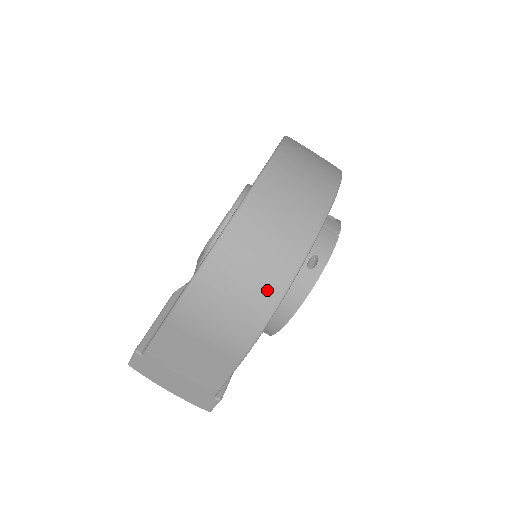
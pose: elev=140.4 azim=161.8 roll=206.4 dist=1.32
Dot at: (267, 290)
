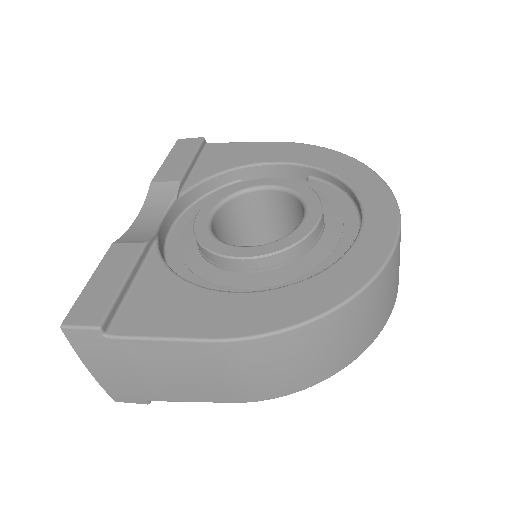
Dot at: (328, 368)
